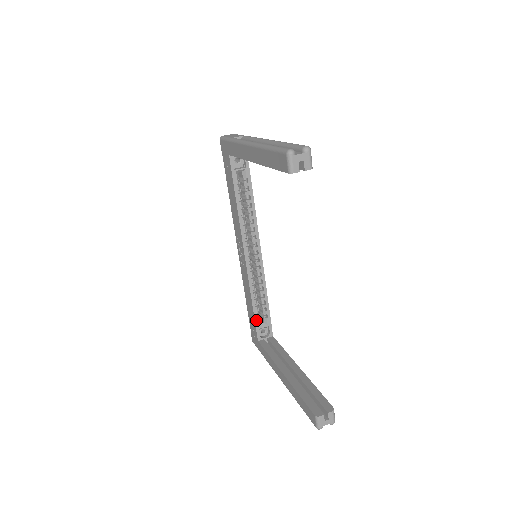
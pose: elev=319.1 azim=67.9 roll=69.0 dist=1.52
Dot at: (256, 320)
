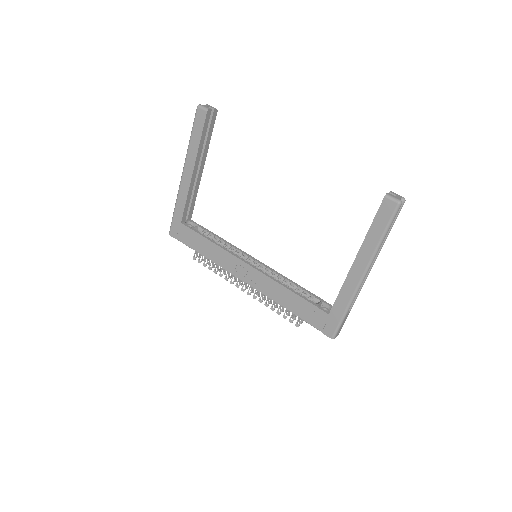
Dot at: (308, 300)
